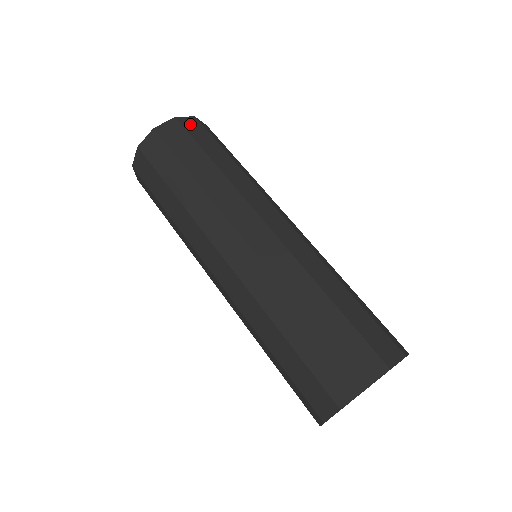
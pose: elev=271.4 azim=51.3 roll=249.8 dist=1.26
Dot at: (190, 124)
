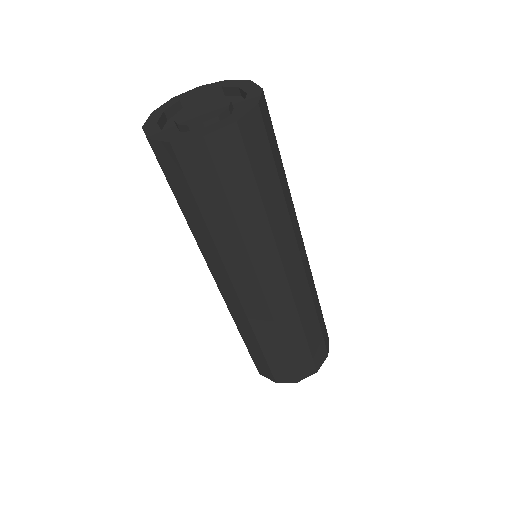
Dot at: (251, 130)
